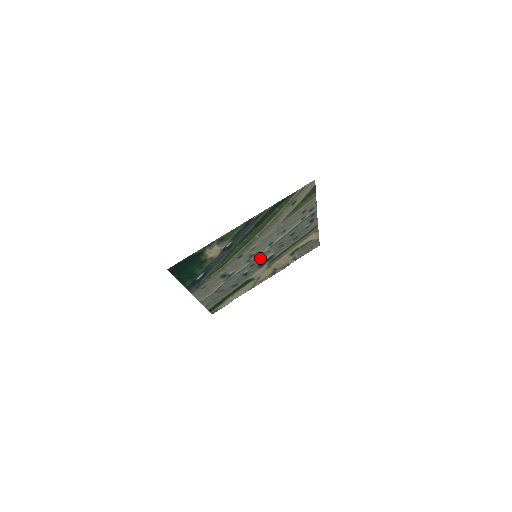
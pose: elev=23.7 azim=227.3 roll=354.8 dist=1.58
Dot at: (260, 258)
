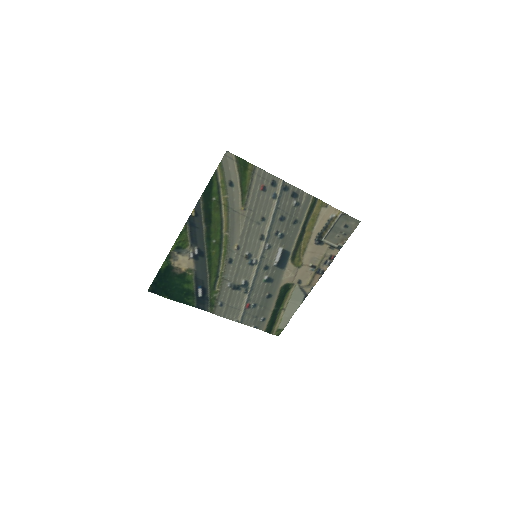
Dot at: (268, 257)
